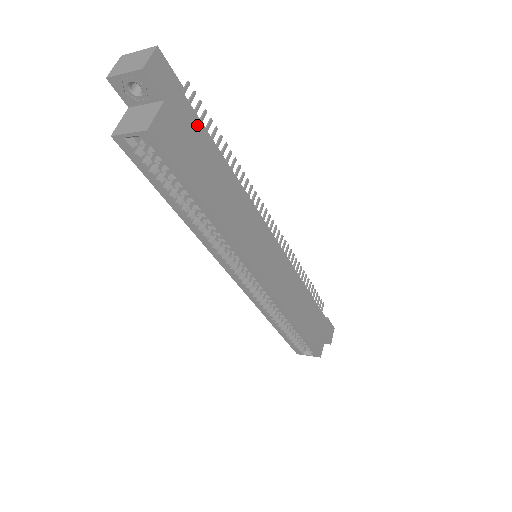
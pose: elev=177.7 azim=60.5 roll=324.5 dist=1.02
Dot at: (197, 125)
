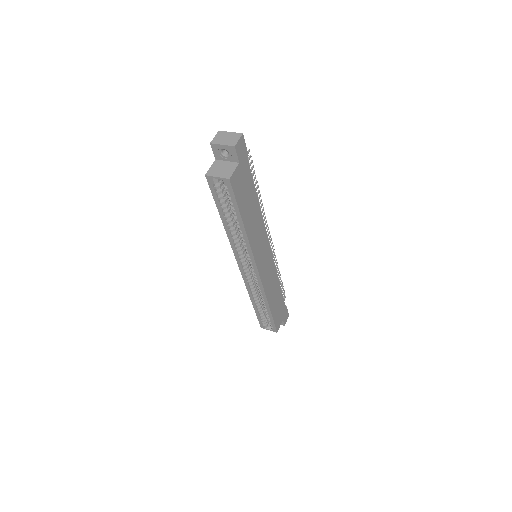
Dot at: (249, 176)
